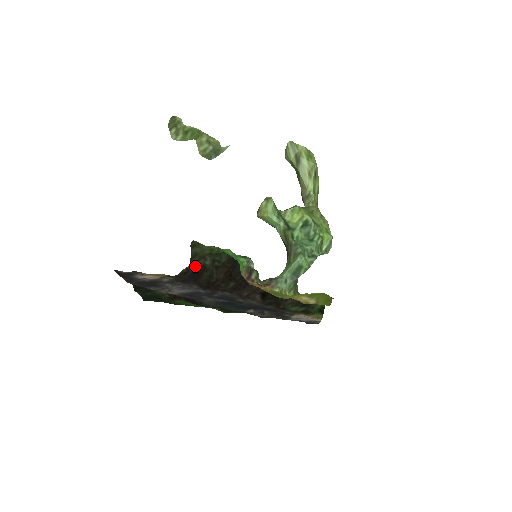
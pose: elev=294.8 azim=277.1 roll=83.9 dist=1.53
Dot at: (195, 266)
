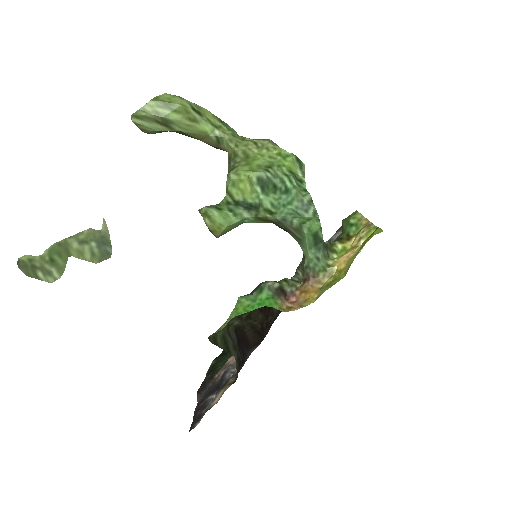
Dot at: (233, 341)
